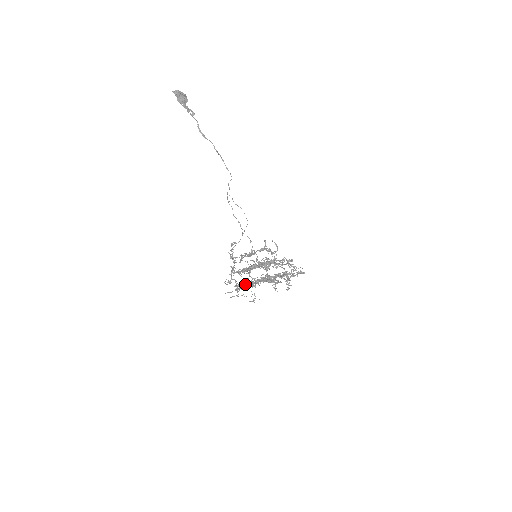
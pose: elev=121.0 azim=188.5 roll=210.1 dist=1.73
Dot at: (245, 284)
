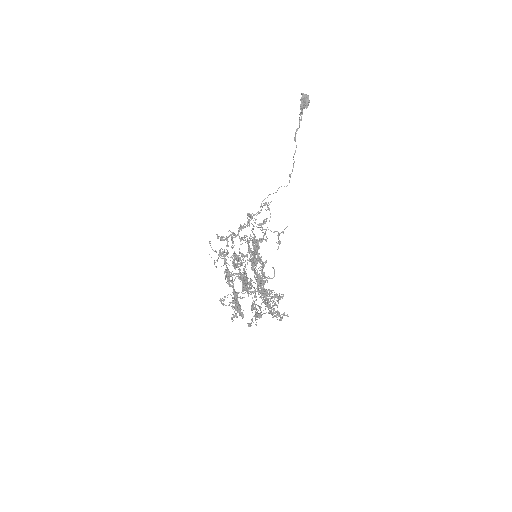
Dot at: occluded
